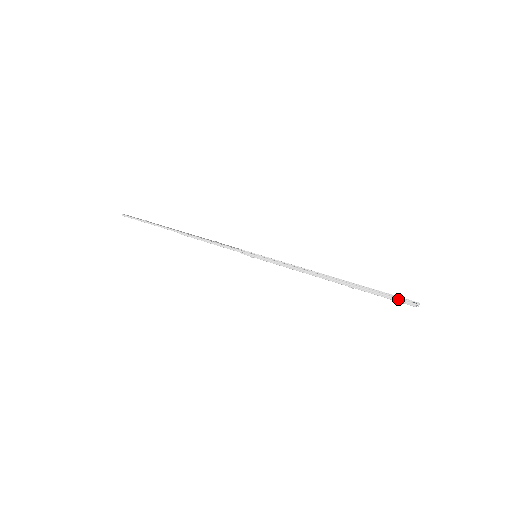
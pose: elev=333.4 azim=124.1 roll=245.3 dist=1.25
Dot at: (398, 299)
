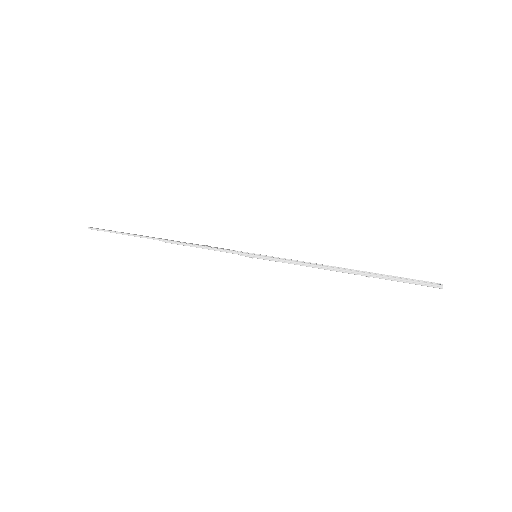
Dot at: (423, 283)
